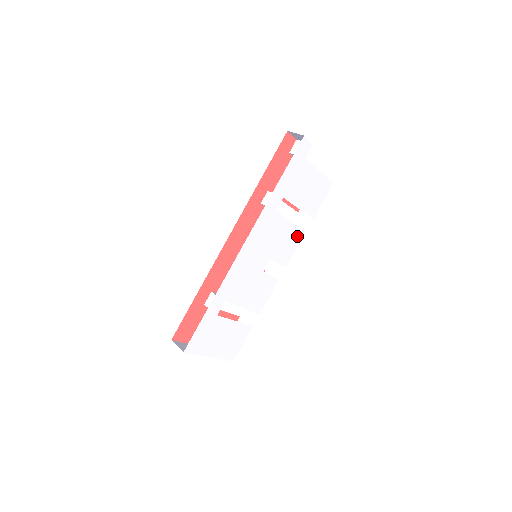
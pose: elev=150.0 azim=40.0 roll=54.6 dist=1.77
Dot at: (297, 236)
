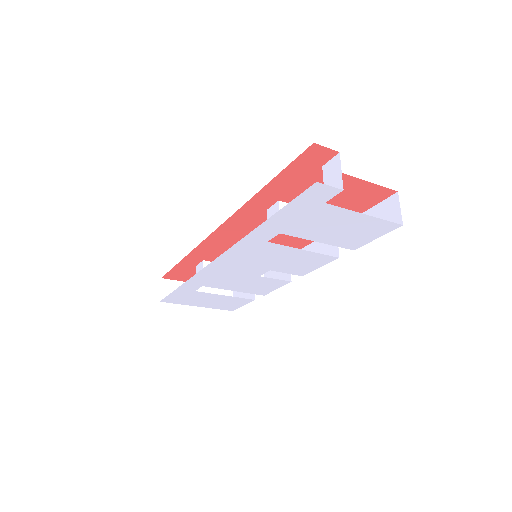
Dot at: (320, 259)
